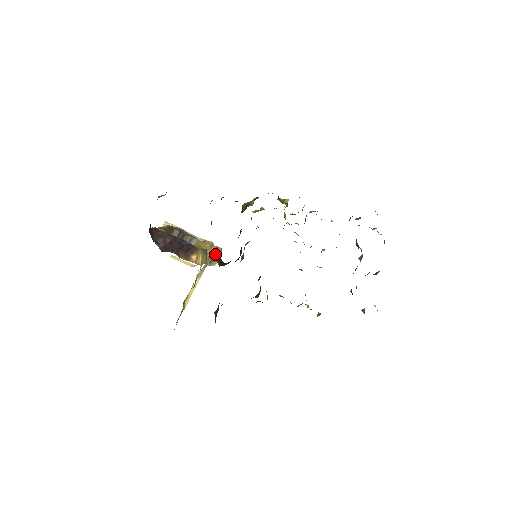
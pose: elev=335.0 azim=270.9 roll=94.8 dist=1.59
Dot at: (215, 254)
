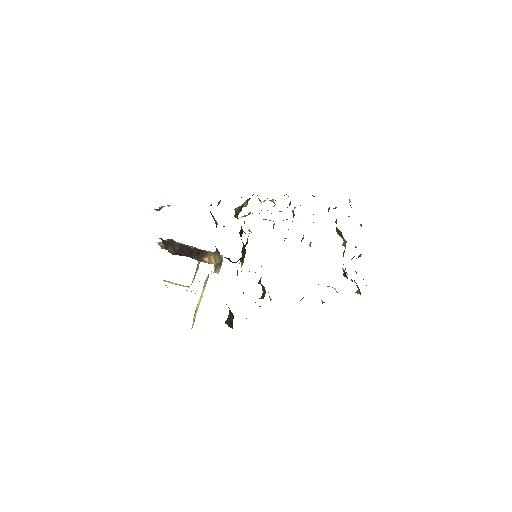
Dot at: occluded
